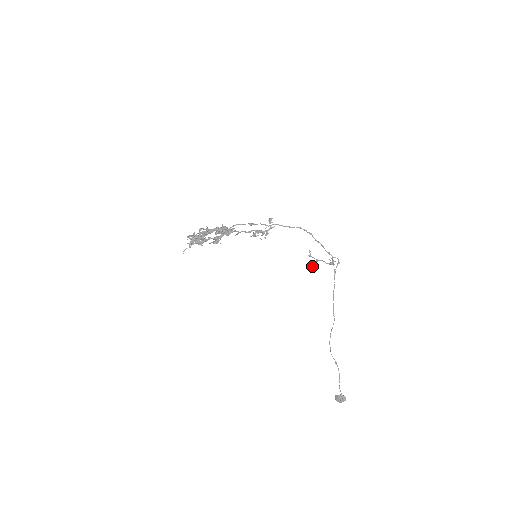
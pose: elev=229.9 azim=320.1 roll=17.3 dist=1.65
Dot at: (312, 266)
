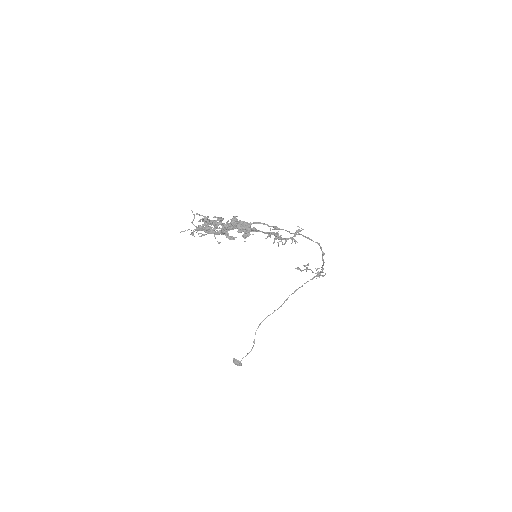
Dot at: (298, 267)
